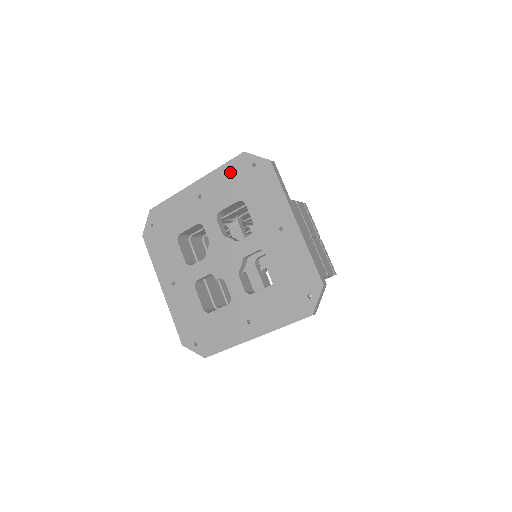
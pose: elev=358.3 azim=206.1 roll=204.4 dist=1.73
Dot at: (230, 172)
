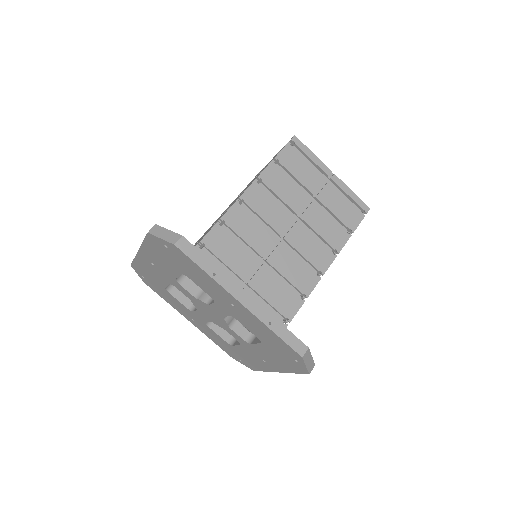
Dot at: (275, 340)
